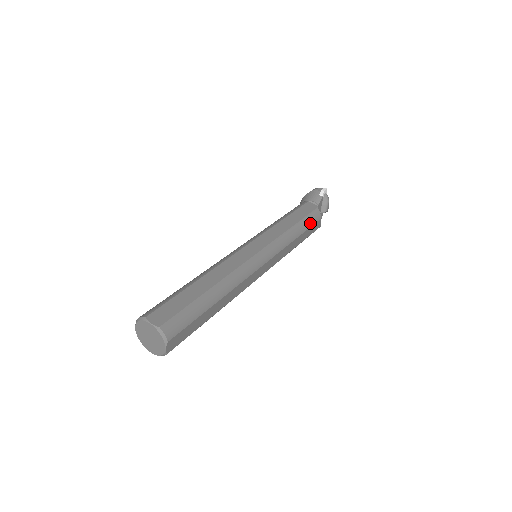
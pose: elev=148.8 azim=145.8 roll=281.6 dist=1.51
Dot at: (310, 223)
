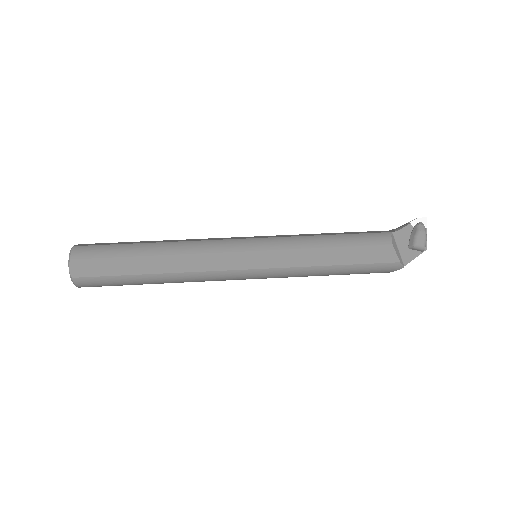
Dot at: (360, 241)
